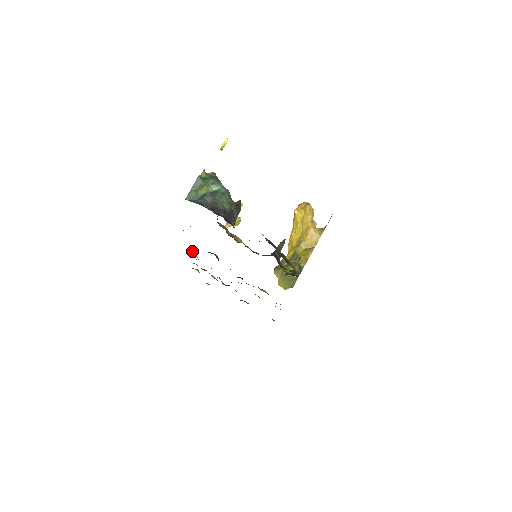
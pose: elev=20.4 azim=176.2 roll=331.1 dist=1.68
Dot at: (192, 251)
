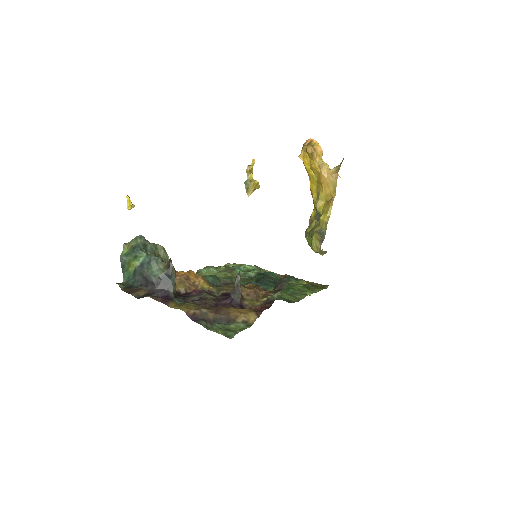
Dot at: (201, 269)
